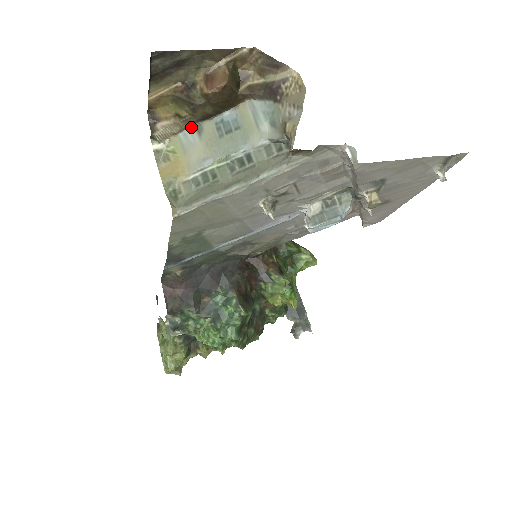
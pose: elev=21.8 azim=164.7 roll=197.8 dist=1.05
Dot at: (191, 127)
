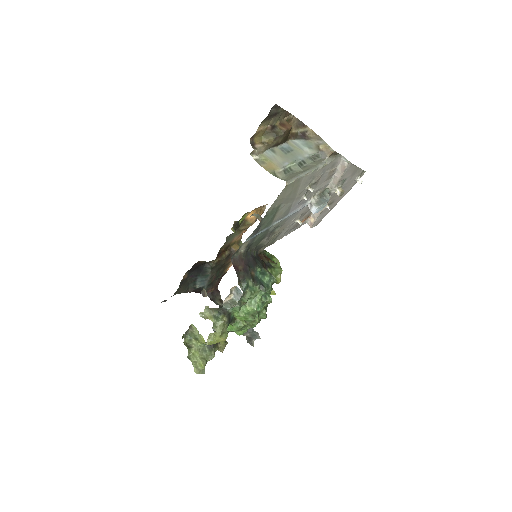
Dot at: (268, 150)
